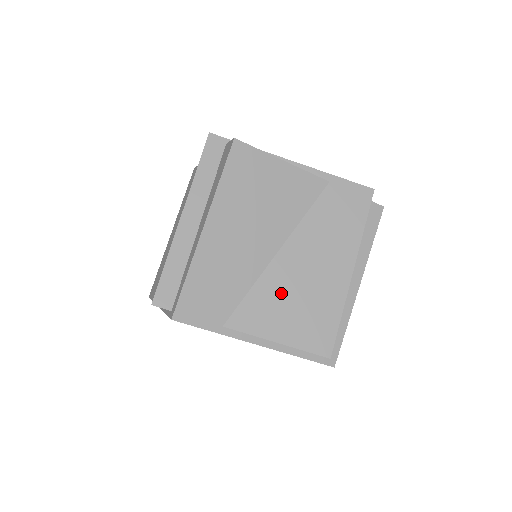
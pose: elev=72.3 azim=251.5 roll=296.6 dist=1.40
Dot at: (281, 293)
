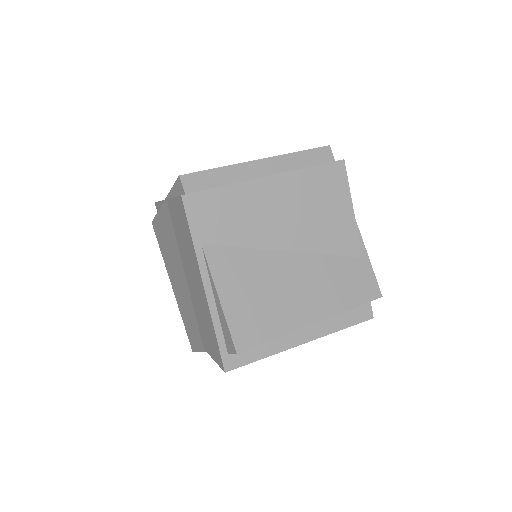
Dot at: (259, 275)
